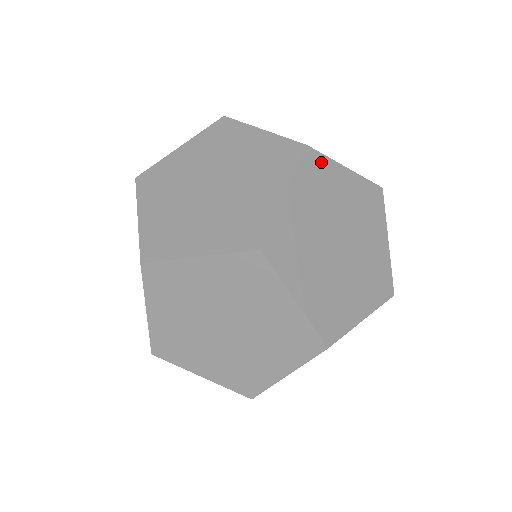
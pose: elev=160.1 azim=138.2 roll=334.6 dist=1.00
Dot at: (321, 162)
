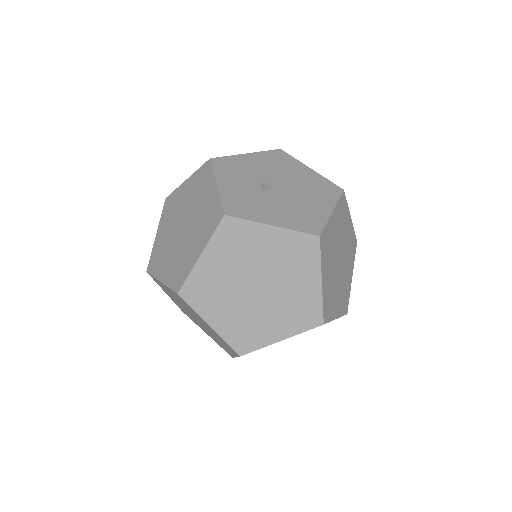
Dot at: (325, 233)
